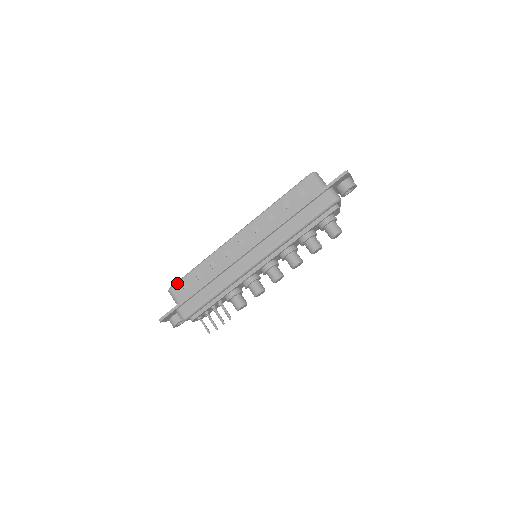
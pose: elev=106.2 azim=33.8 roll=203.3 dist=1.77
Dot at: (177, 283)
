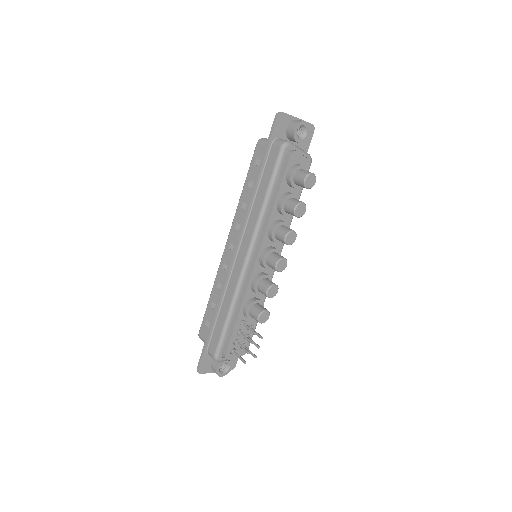
Dot at: (201, 325)
